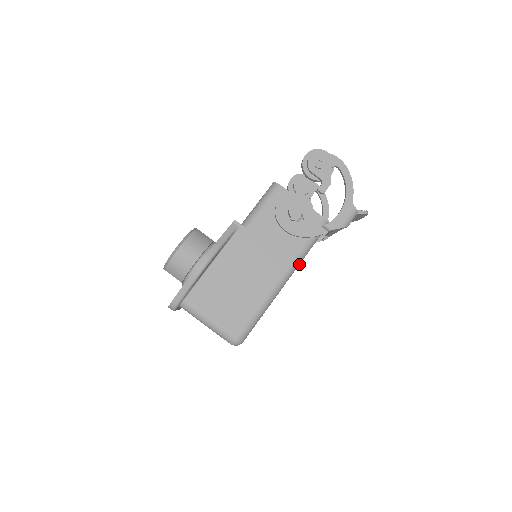
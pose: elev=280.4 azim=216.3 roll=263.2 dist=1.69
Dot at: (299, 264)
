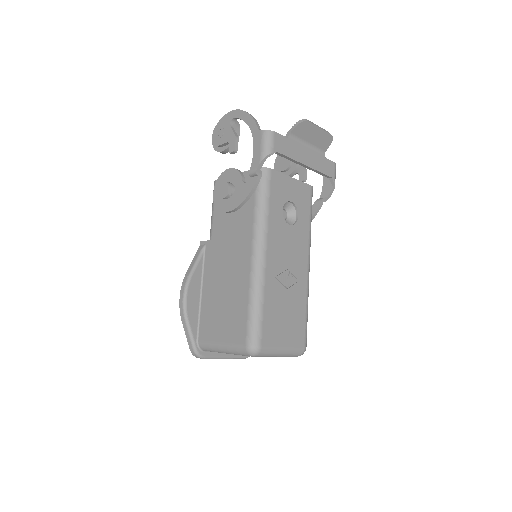
Dot at: (266, 228)
